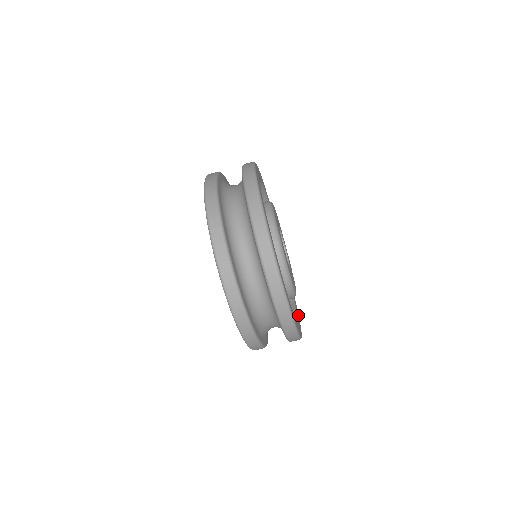
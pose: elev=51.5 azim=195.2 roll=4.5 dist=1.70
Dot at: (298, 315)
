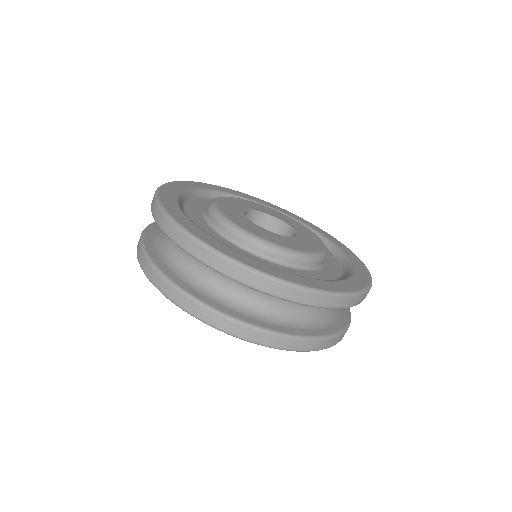
Dot at: (349, 252)
